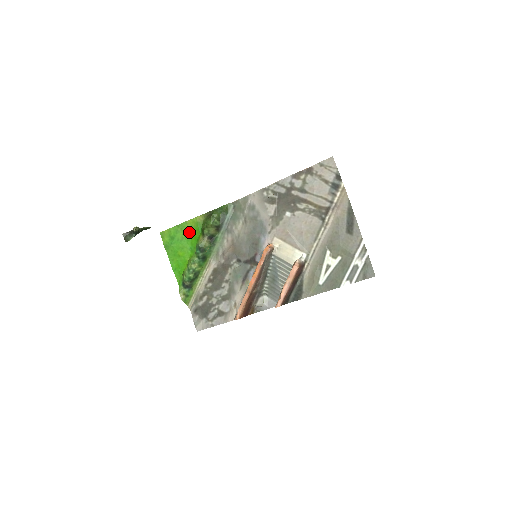
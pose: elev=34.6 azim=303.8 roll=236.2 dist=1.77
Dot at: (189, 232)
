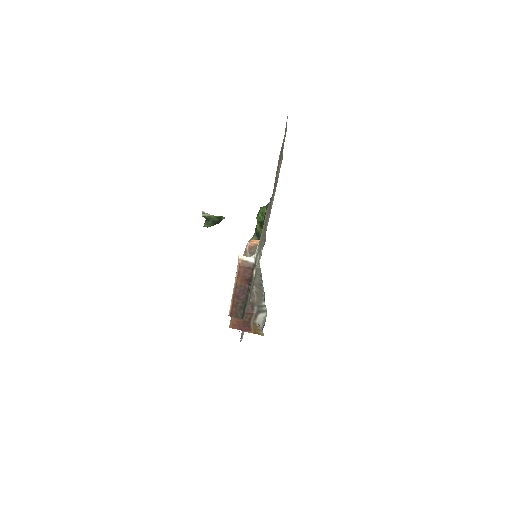
Dot at: occluded
